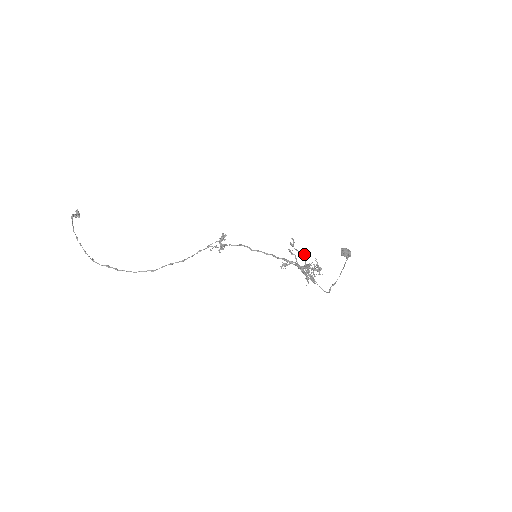
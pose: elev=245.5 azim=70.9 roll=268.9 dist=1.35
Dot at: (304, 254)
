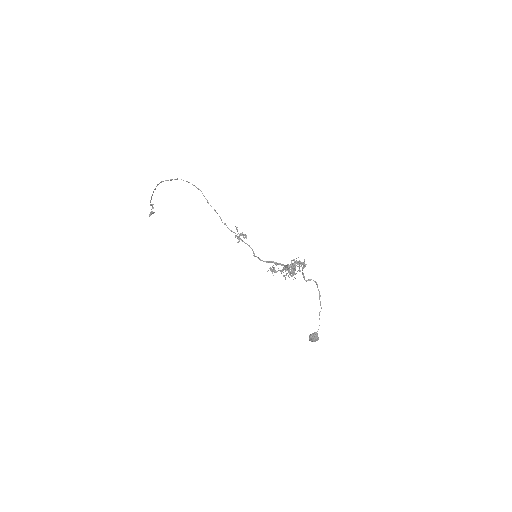
Dot at: occluded
